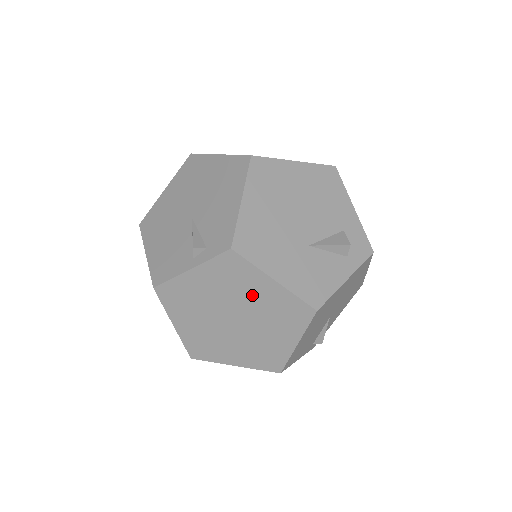
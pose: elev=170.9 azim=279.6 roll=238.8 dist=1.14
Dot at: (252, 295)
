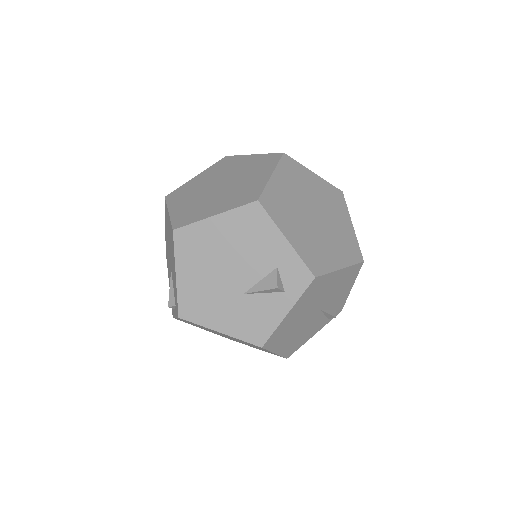
Dot at: (219, 333)
